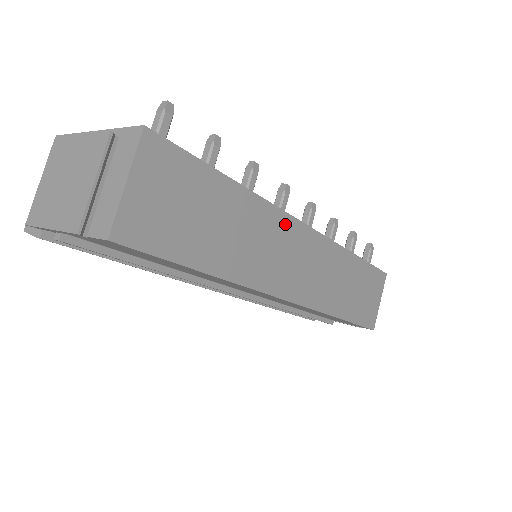
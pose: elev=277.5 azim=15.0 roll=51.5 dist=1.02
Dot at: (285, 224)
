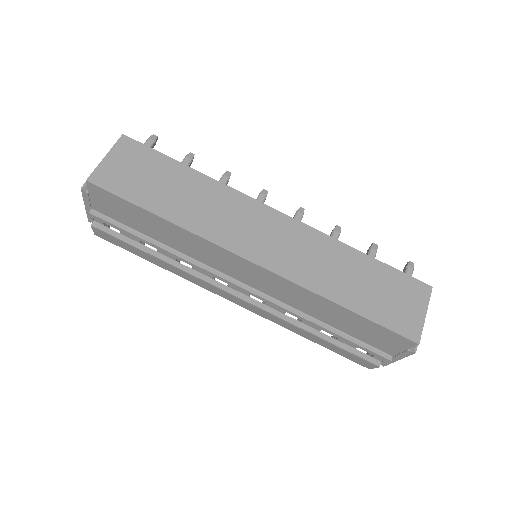
Dot at: (247, 204)
